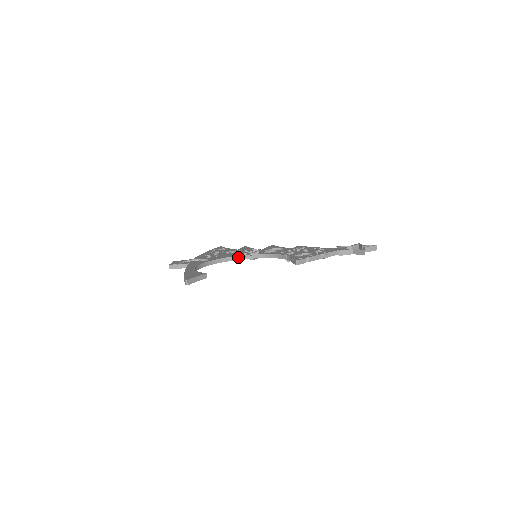
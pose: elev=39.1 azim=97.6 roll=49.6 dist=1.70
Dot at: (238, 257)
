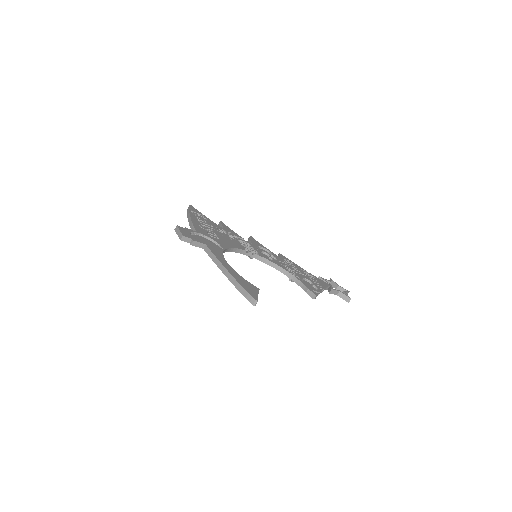
Dot at: (242, 251)
